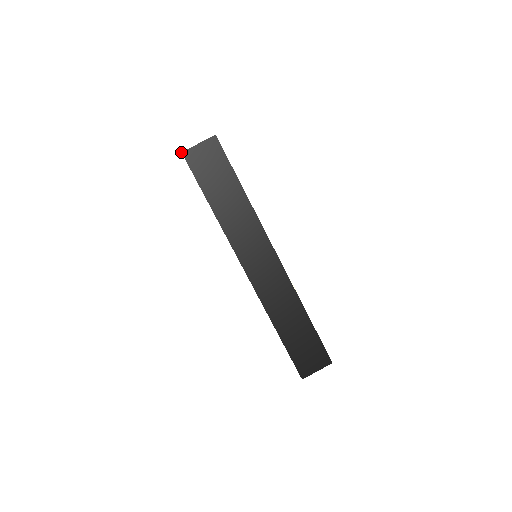
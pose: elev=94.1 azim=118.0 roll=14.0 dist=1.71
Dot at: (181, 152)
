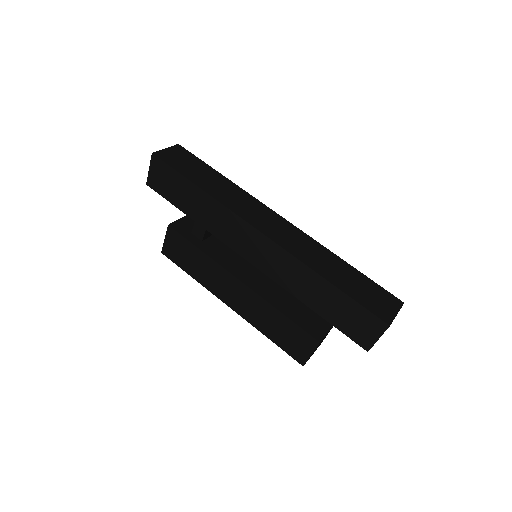
Dot at: occluded
